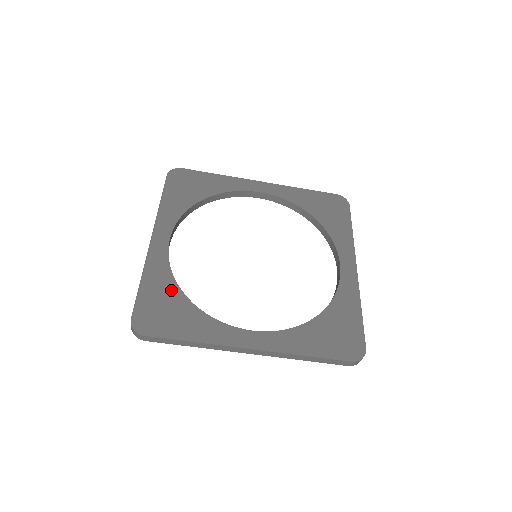
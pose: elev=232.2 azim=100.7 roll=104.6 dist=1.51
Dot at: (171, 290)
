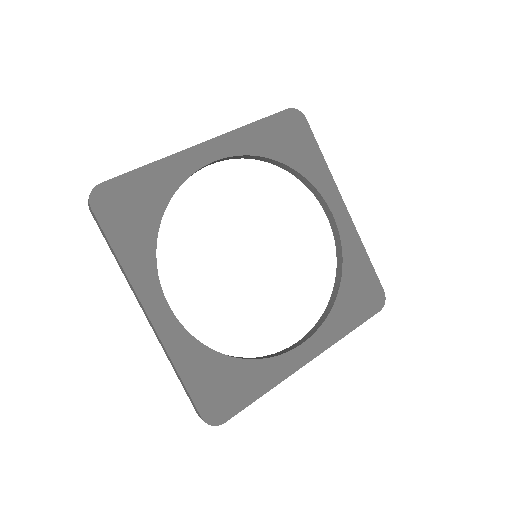
Dot at: (158, 200)
